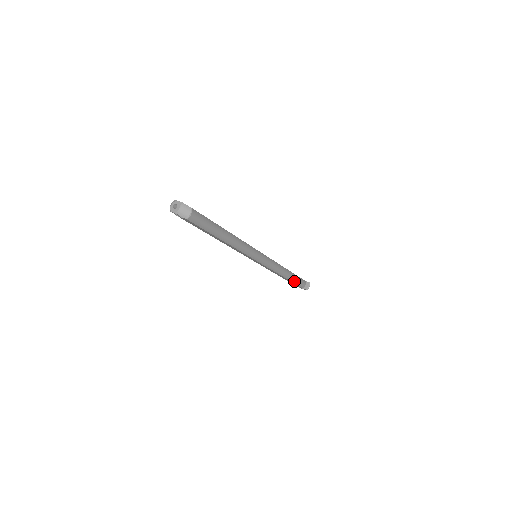
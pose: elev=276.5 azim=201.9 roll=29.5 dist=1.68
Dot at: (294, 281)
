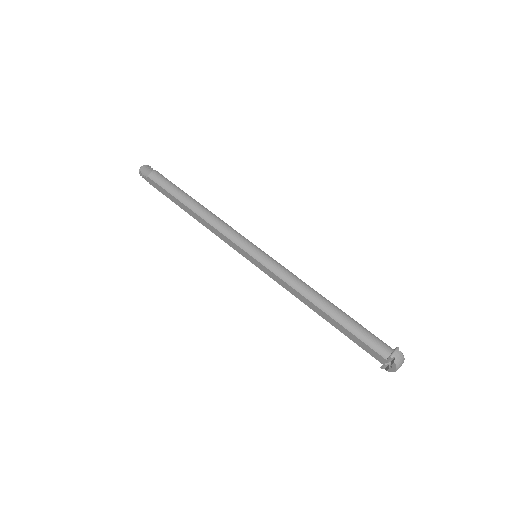
Dot at: (351, 328)
